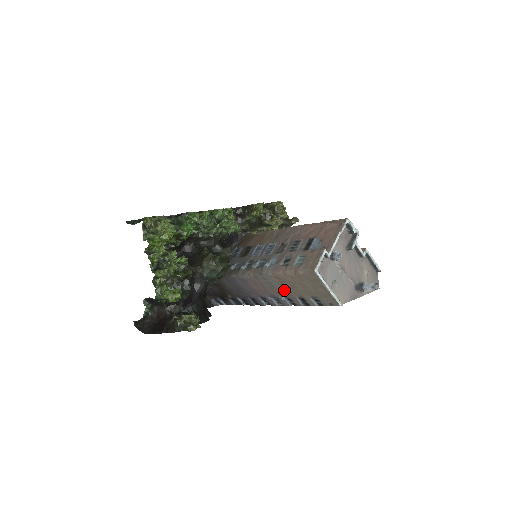
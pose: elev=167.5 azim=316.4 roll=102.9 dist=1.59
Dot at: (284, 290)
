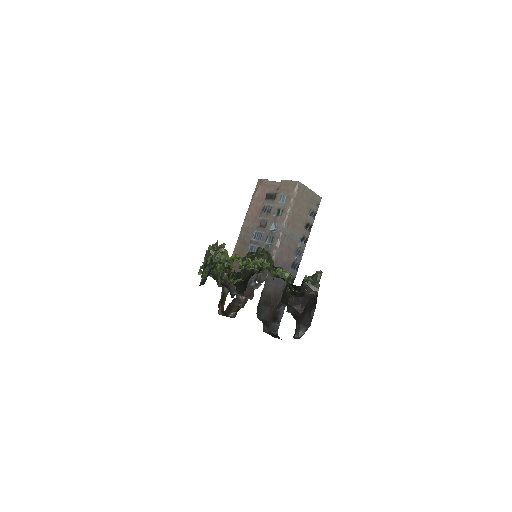
Dot at: (297, 232)
